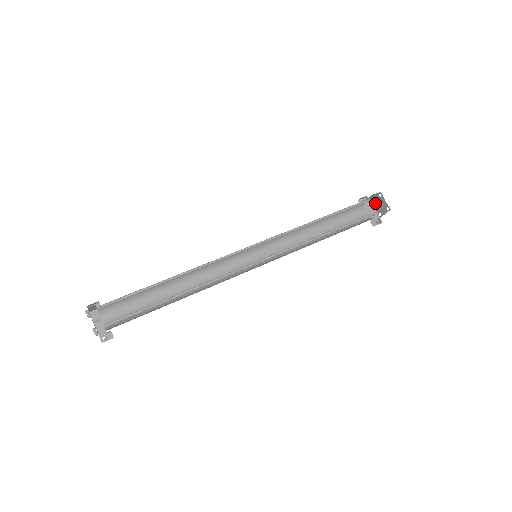
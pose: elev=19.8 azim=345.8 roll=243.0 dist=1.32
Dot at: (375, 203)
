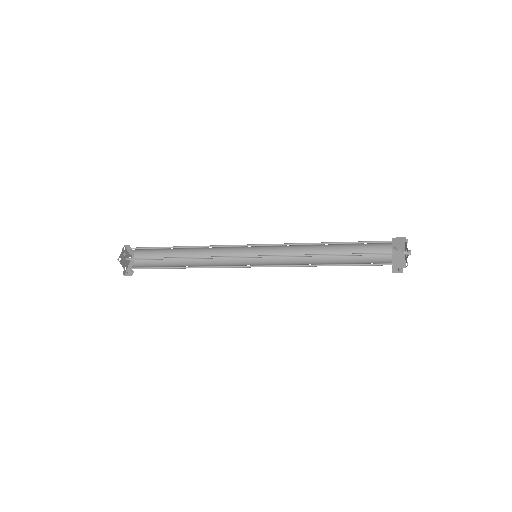
Dot at: occluded
